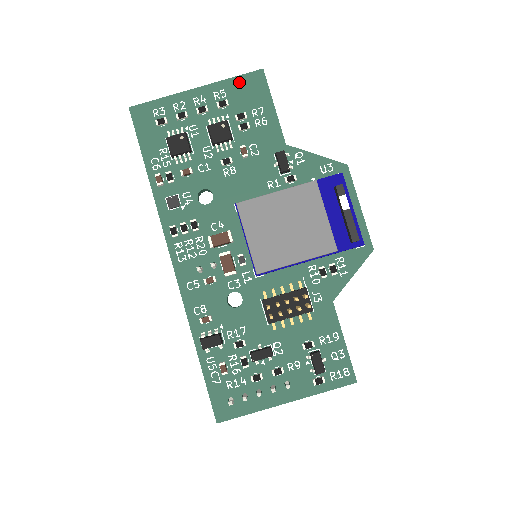
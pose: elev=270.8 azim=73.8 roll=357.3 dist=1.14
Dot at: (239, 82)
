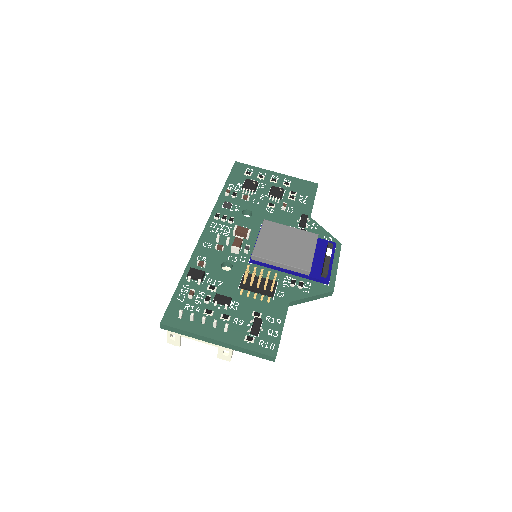
Dot at: (302, 182)
